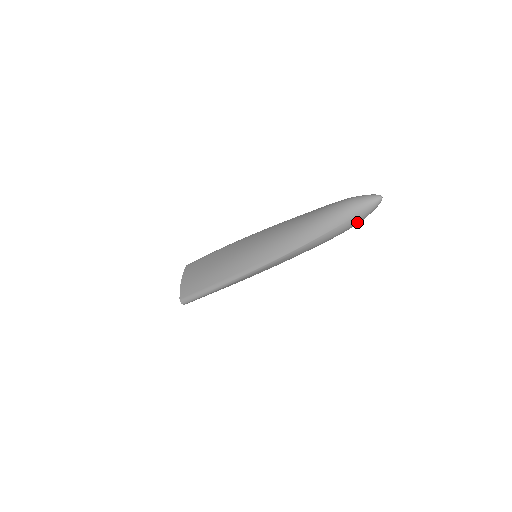
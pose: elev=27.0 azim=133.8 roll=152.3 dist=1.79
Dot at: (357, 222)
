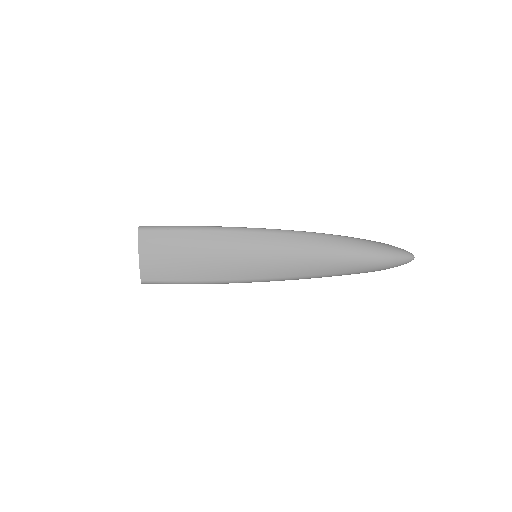
Dot at: (388, 252)
